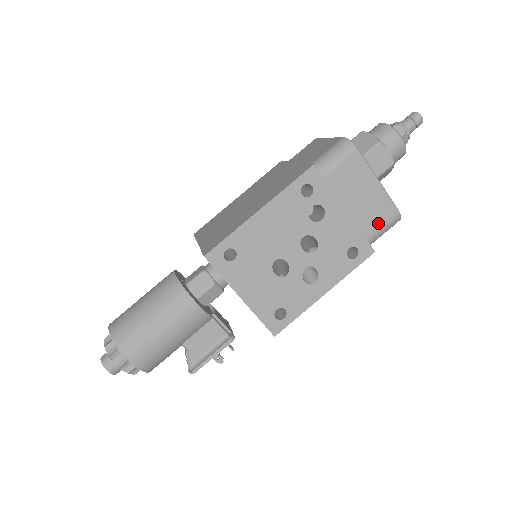
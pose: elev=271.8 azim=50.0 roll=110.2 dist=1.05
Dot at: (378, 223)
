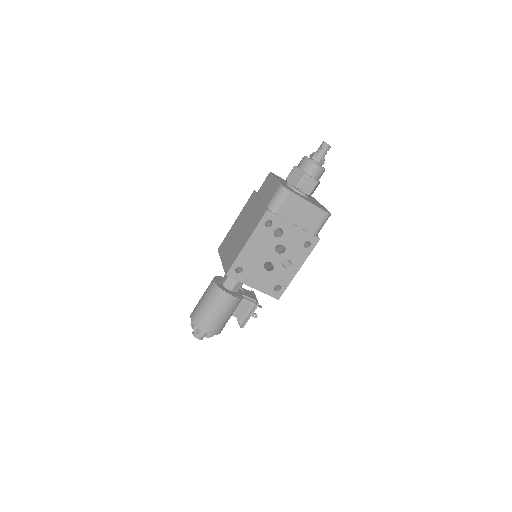
Dot at: (317, 224)
